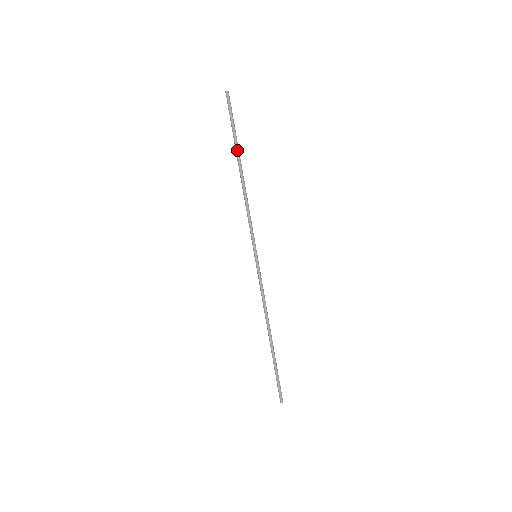
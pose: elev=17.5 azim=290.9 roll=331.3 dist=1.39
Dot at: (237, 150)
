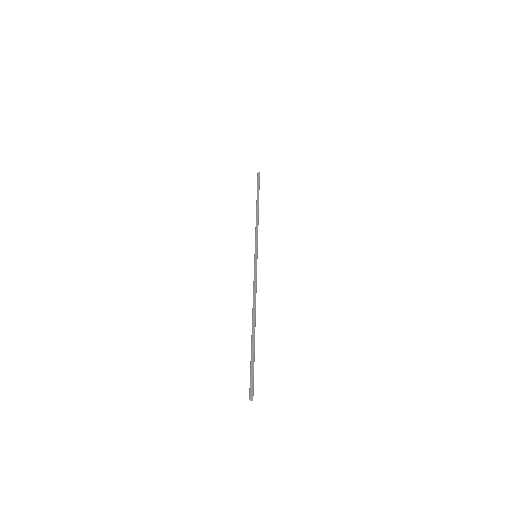
Dot at: (258, 196)
